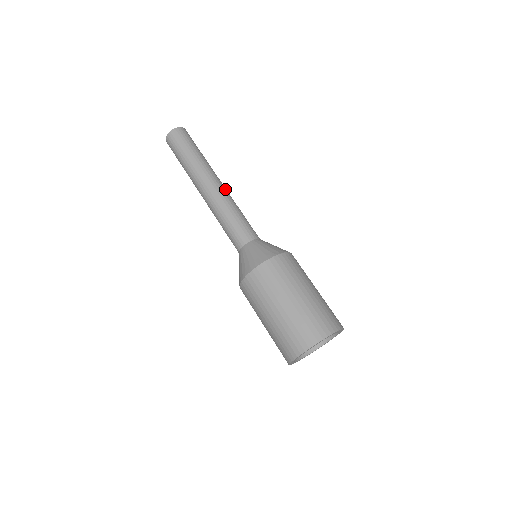
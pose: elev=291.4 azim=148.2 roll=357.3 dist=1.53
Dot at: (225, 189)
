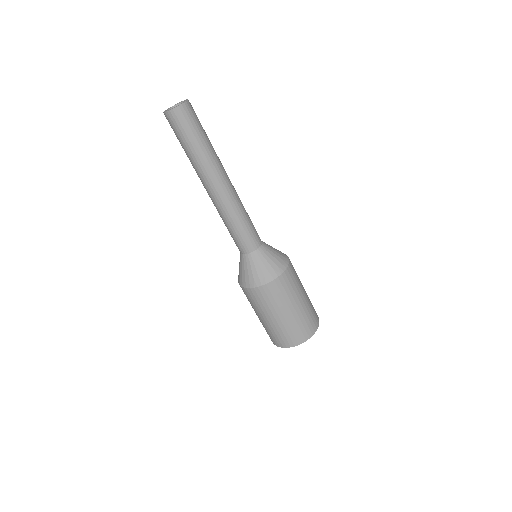
Dot at: (225, 195)
